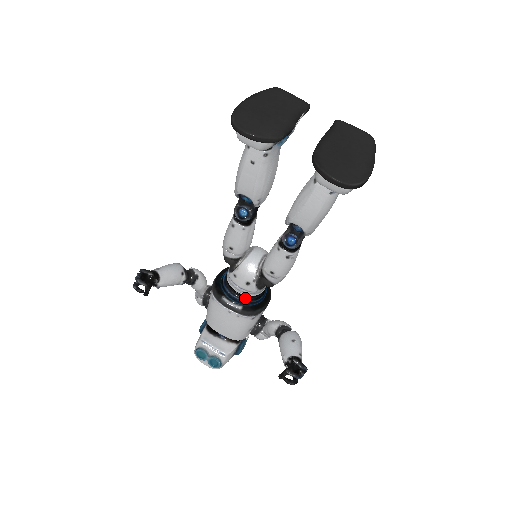
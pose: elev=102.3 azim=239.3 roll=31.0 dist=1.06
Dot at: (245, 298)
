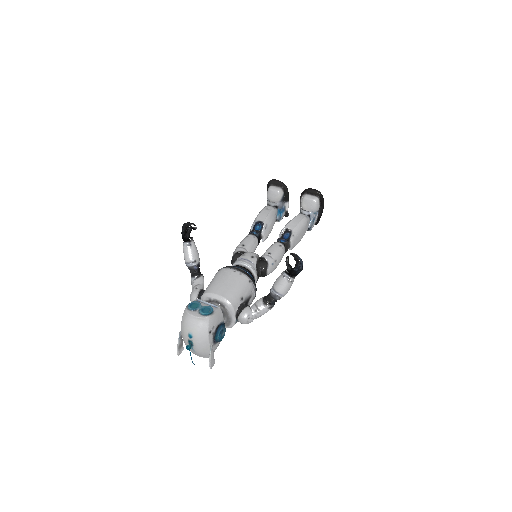
Dot at: (246, 271)
